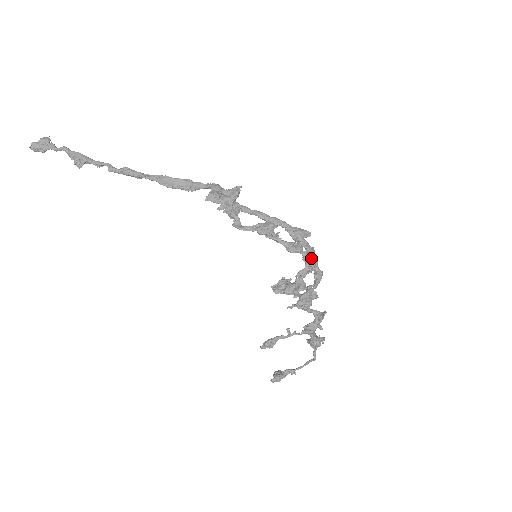
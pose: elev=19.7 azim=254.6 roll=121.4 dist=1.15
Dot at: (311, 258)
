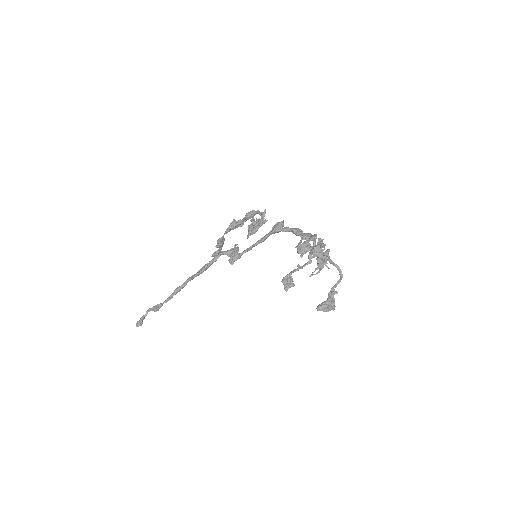
Dot at: (300, 233)
